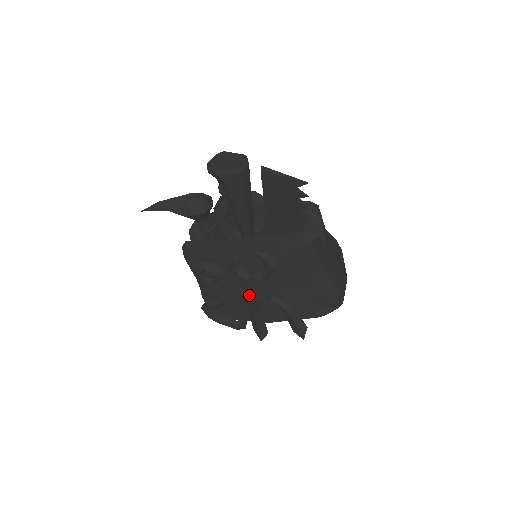
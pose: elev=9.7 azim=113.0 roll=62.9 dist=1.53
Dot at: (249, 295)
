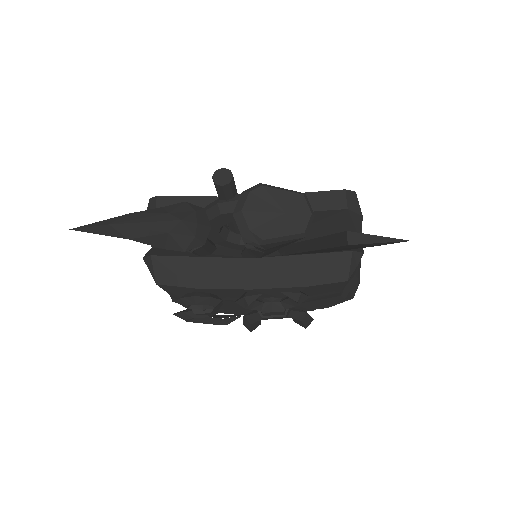
Dot at: occluded
